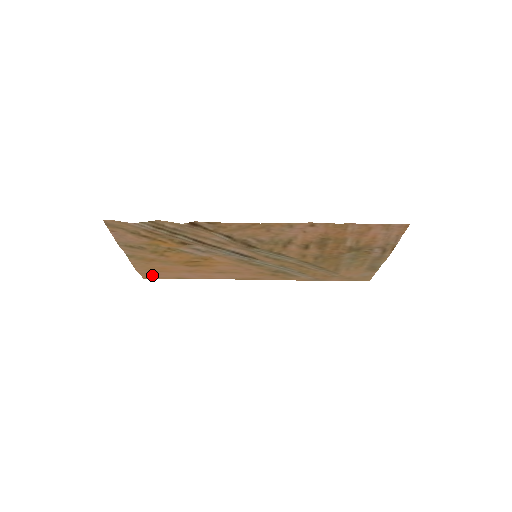
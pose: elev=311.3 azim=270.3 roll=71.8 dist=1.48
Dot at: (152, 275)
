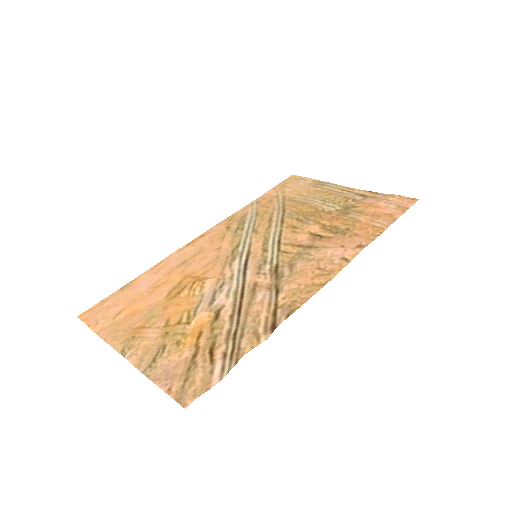
Dot at: (98, 312)
